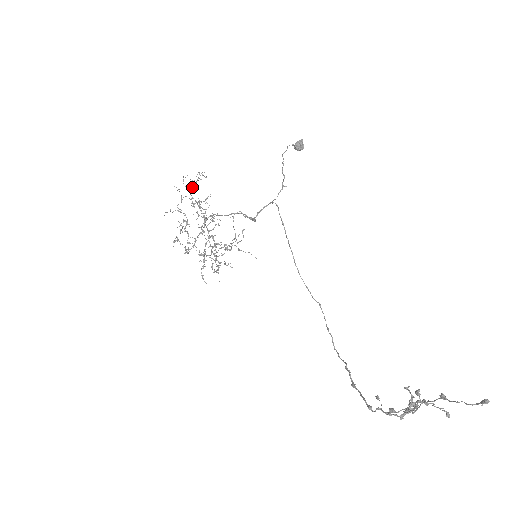
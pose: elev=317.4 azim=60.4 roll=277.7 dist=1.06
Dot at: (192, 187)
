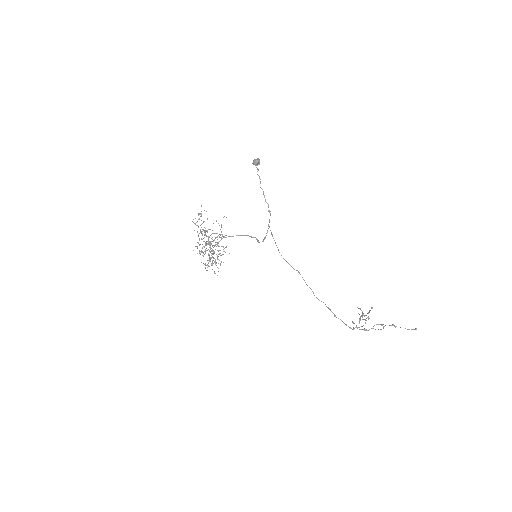
Dot at: occluded
